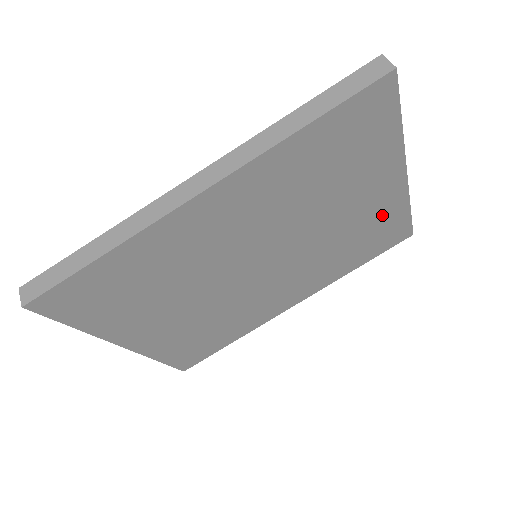
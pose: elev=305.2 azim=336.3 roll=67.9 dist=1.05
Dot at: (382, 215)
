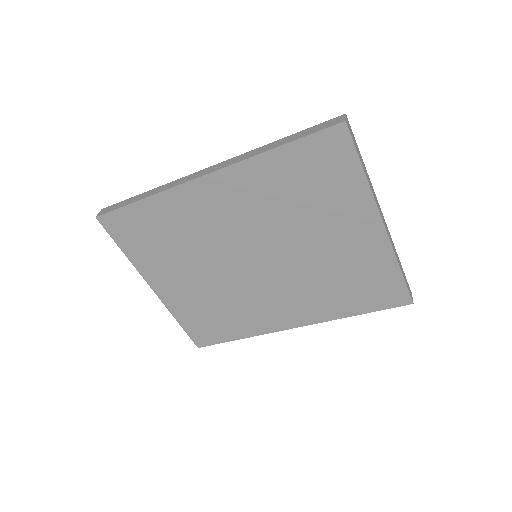
Dot at: (368, 262)
